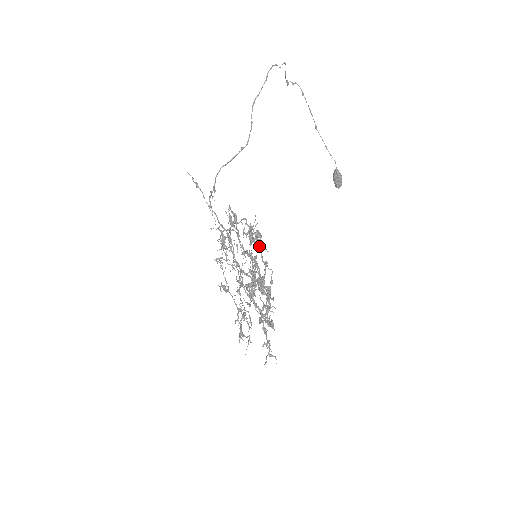
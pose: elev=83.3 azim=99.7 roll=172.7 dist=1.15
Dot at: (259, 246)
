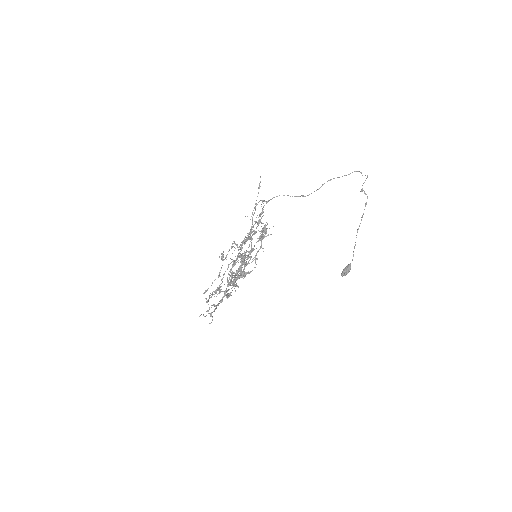
Dot at: (261, 244)
